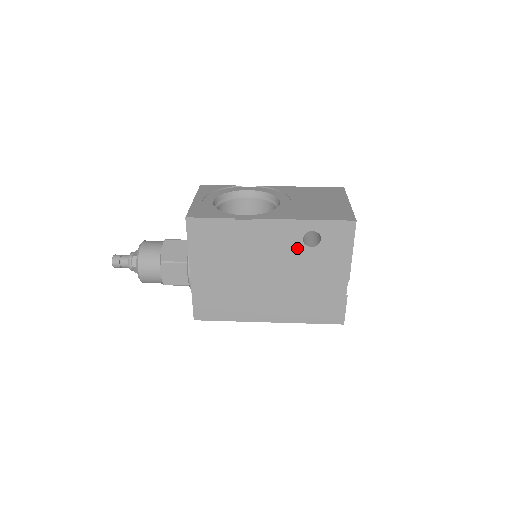
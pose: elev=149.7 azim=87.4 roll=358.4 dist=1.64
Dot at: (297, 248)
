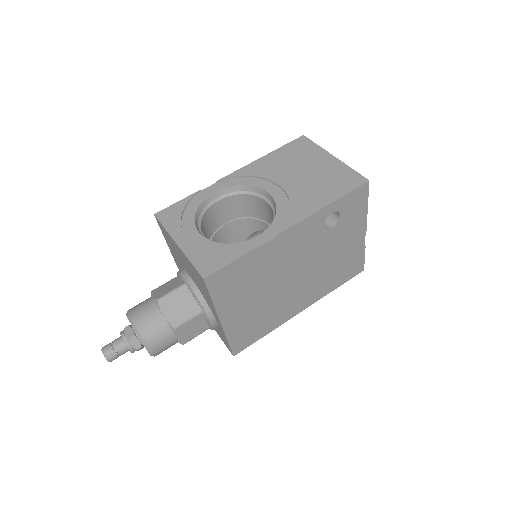
Dot at: (319, 236)
